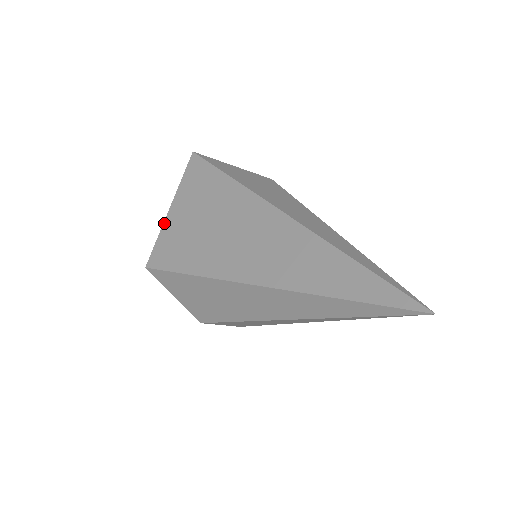
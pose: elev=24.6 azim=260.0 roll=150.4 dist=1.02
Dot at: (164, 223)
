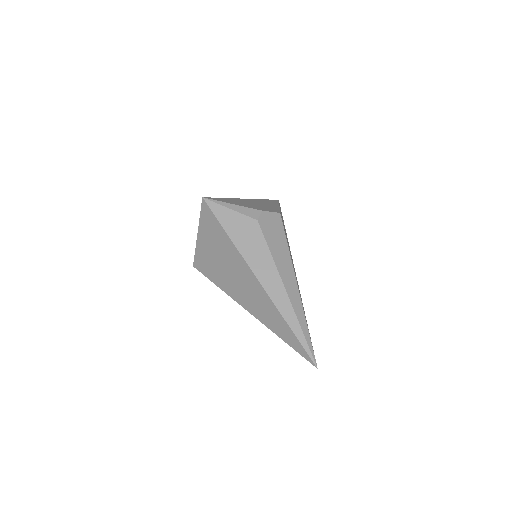
Dot at: (196, 243)
